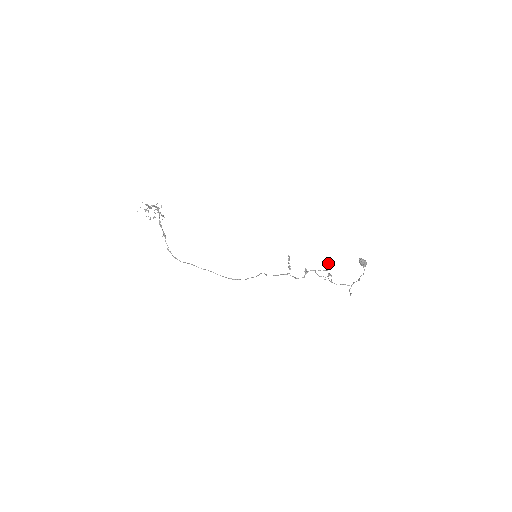
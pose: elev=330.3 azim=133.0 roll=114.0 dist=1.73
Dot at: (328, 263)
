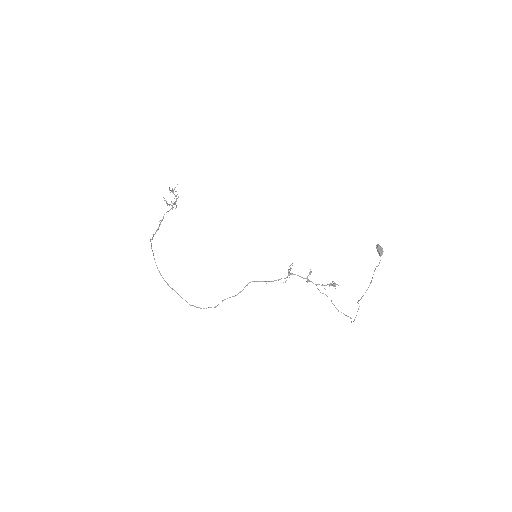
Dot at: occluded
